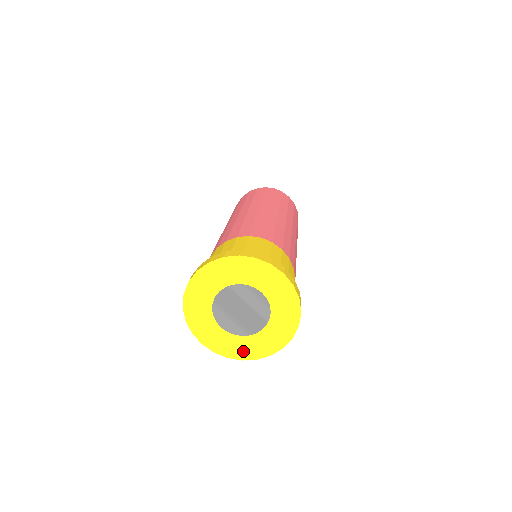
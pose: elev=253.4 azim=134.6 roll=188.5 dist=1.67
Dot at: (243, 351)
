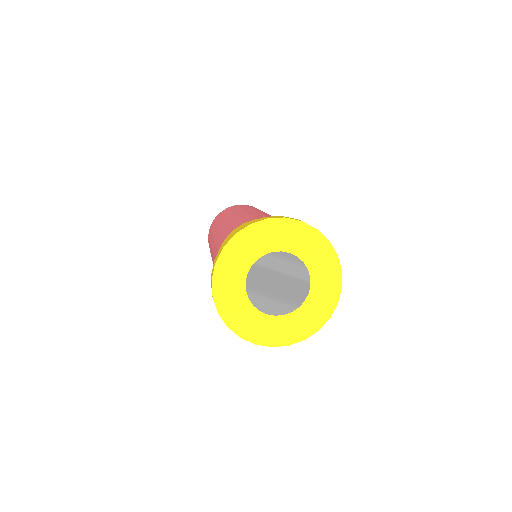
Dot at: (300, 329)
